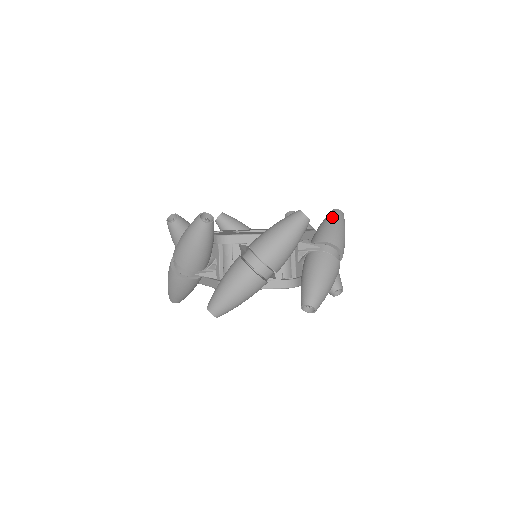
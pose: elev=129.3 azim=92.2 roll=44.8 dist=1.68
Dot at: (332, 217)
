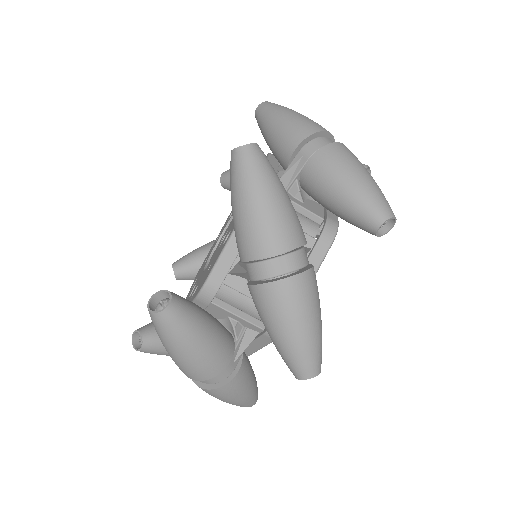
Dot at: (265, 118)
